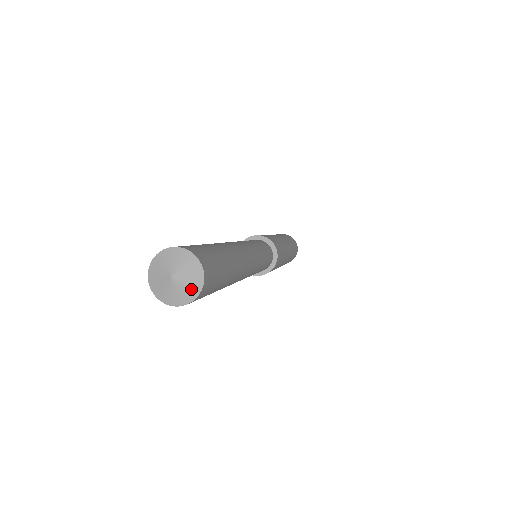
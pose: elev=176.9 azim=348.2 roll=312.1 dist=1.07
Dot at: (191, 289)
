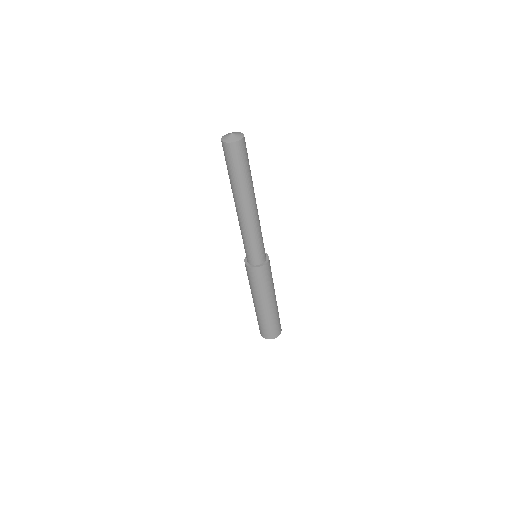
Dot at: (240, 134)
